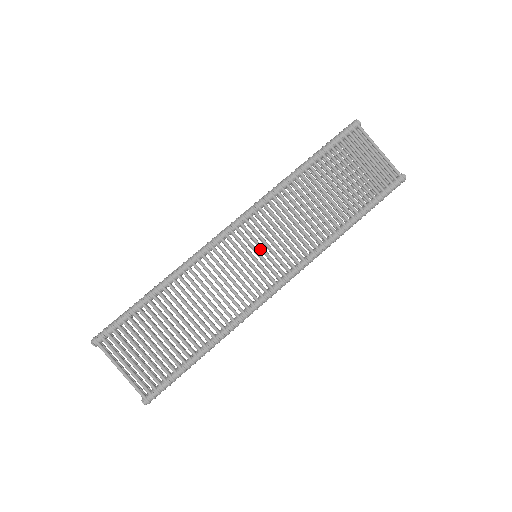
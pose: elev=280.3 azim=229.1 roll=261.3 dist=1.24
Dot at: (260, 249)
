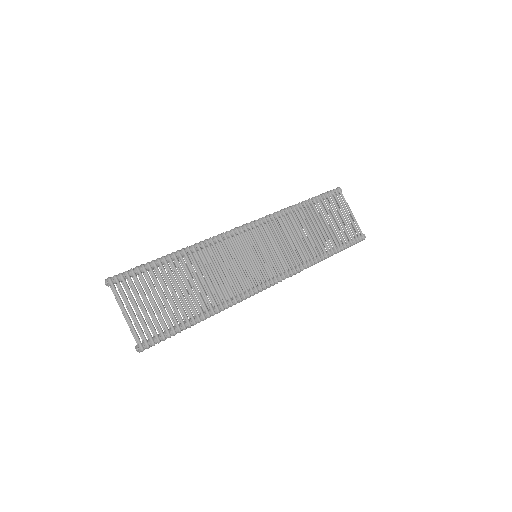
Dot at: (259, 252)
